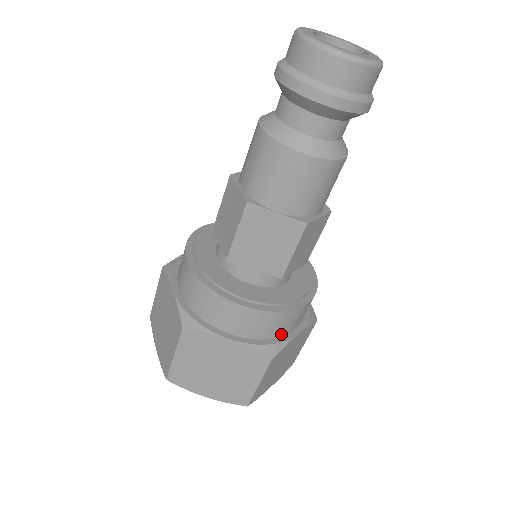
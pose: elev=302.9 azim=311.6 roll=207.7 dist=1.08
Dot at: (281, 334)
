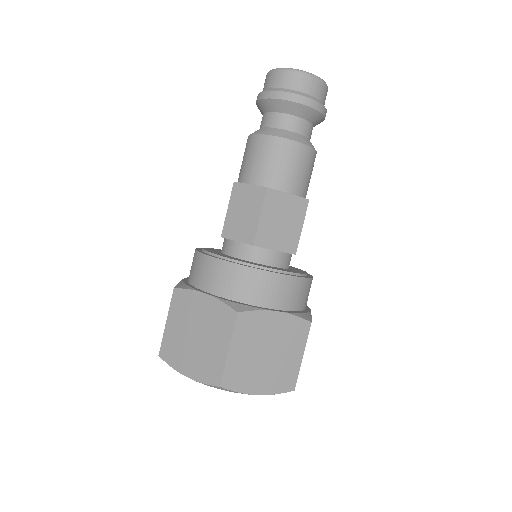
Dot at: (304, 307)
